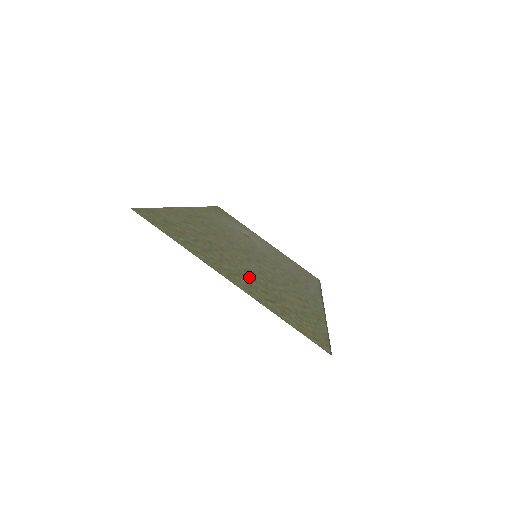
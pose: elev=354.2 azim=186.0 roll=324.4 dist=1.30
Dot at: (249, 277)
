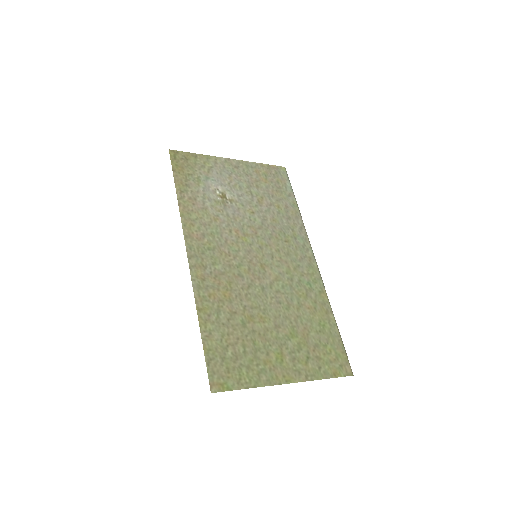
Dot at: (284, 339)
